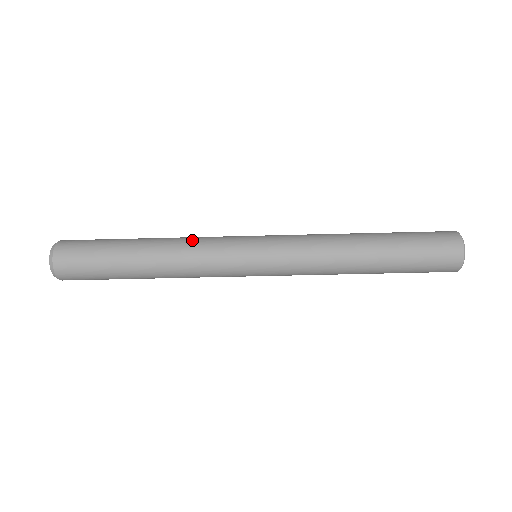
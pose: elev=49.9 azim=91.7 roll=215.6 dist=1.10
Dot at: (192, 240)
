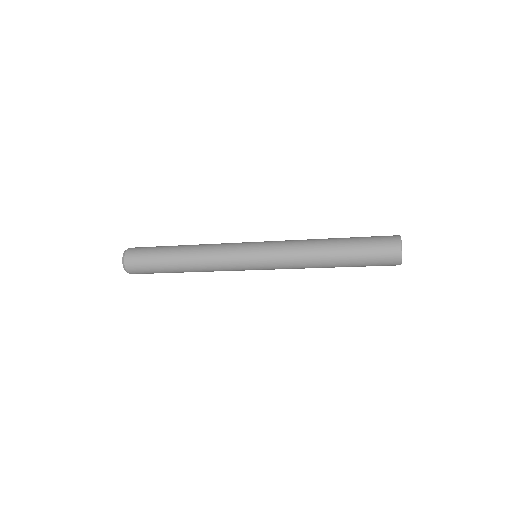
Dot at: (210, 254)
